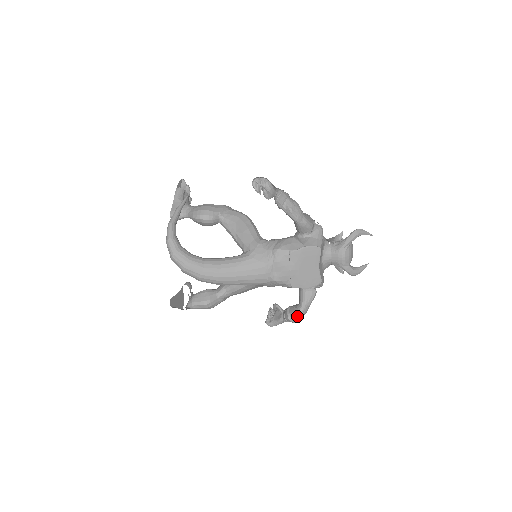
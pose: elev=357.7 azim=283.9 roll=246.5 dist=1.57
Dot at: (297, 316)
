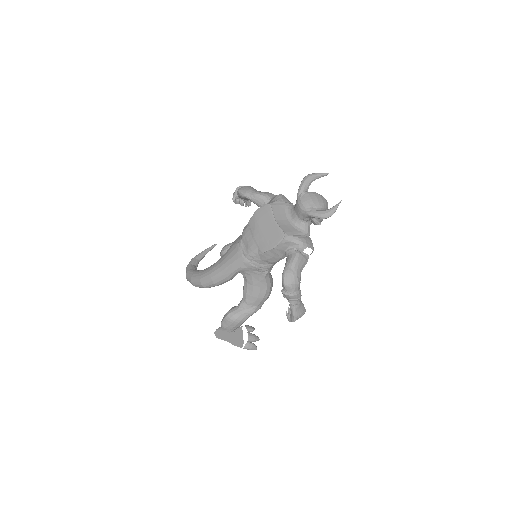
Dot at: (282, 282)
